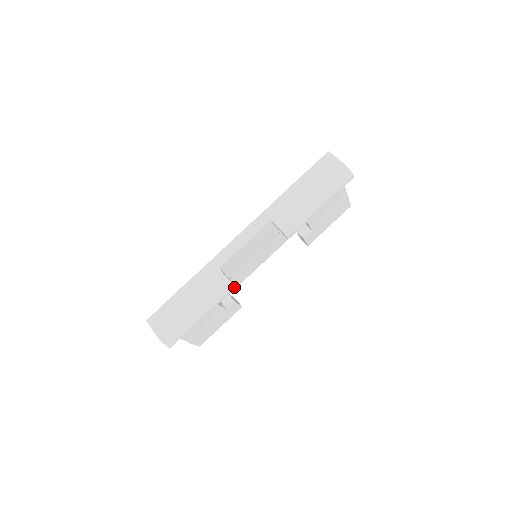
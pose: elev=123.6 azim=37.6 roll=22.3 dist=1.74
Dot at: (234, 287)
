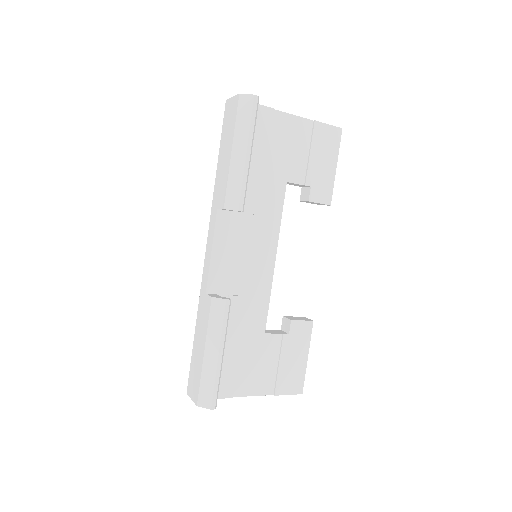
Dot at: (228, 301)
